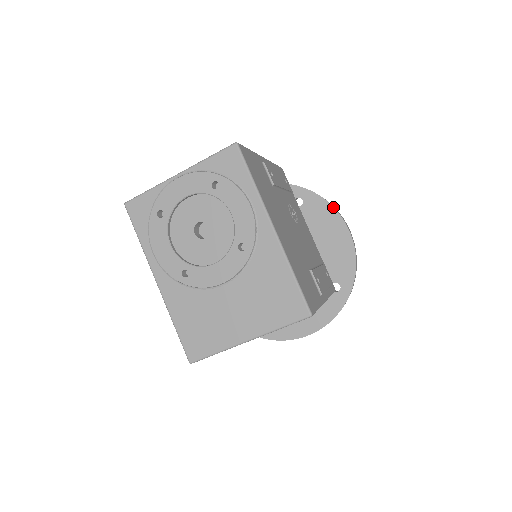
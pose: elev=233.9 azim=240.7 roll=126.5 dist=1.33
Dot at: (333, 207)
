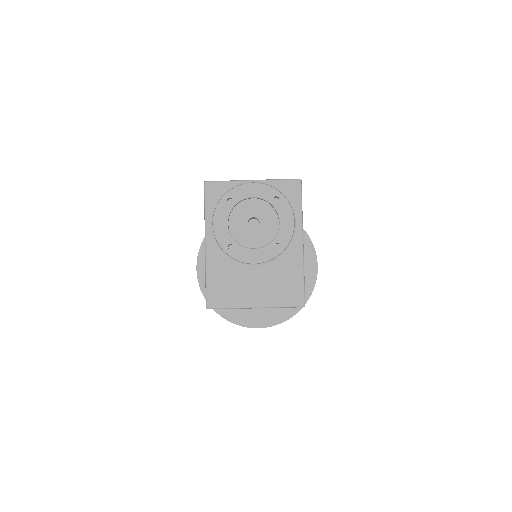
Dot at: (313, 245)
